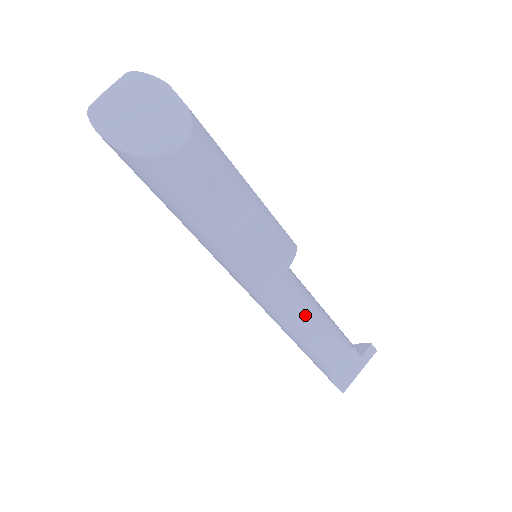
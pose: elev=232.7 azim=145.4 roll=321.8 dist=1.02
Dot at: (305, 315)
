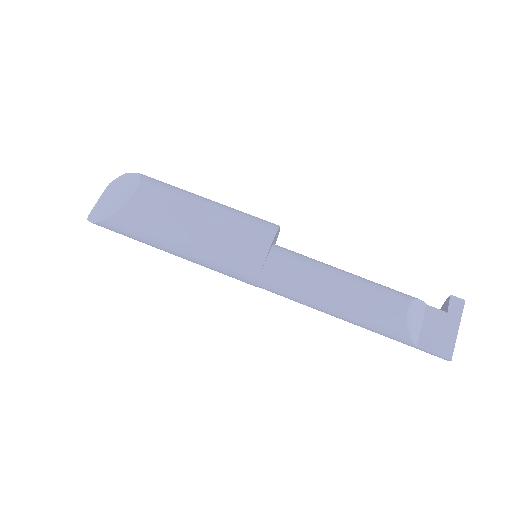
Dot at: (325, 279)
